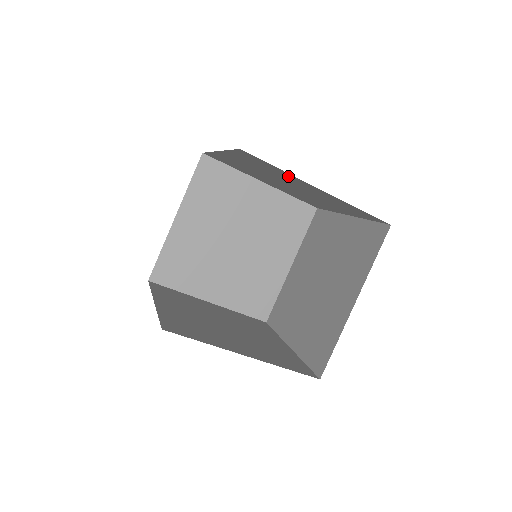
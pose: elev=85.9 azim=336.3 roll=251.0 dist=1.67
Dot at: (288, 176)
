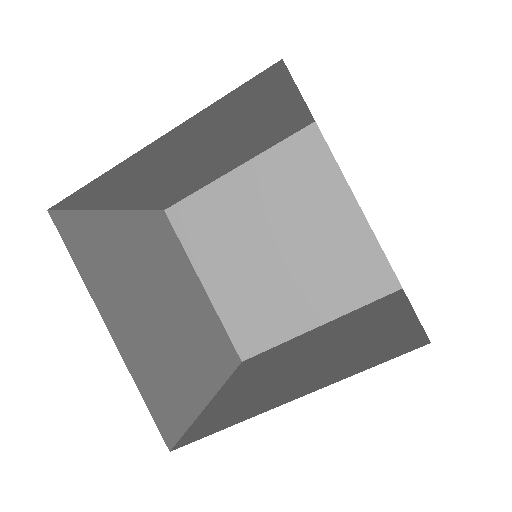
Dot at: (132, 167)
